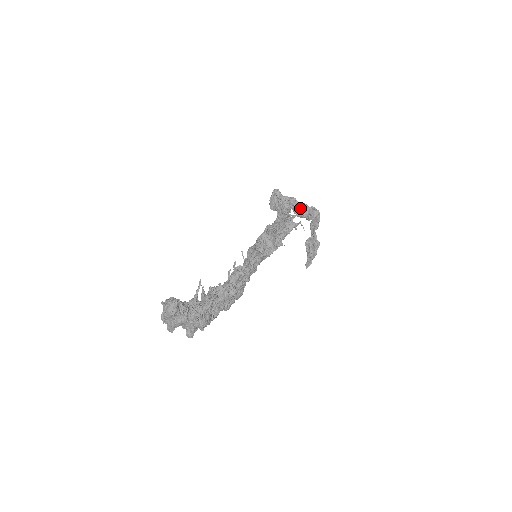
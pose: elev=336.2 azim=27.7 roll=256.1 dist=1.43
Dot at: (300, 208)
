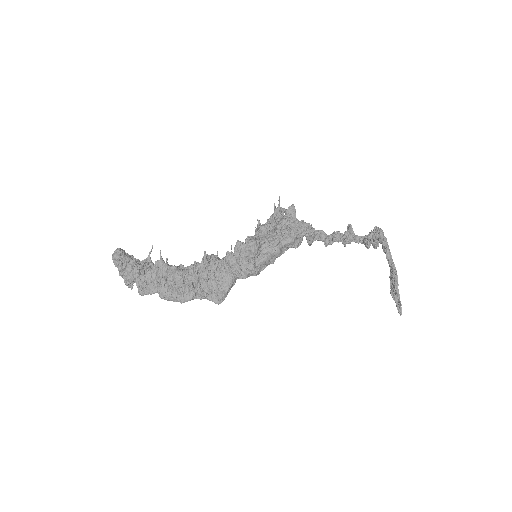
Dot at: occluded
